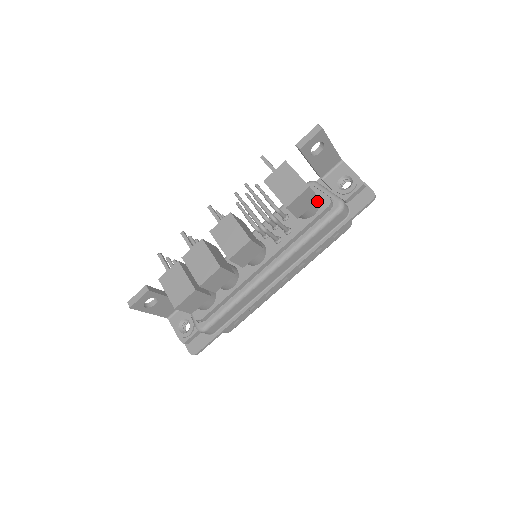
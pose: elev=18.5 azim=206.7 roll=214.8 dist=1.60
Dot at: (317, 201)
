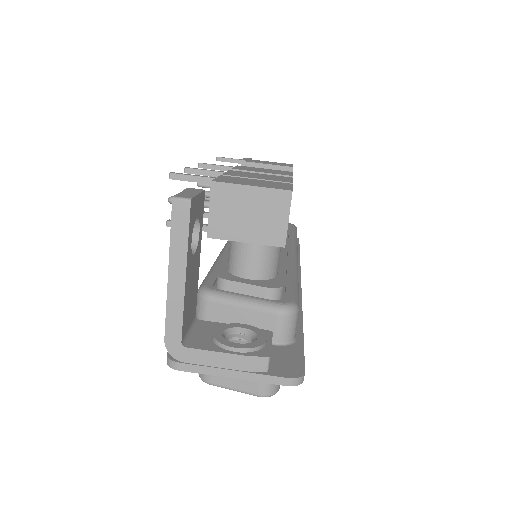
Dot at: occluded
